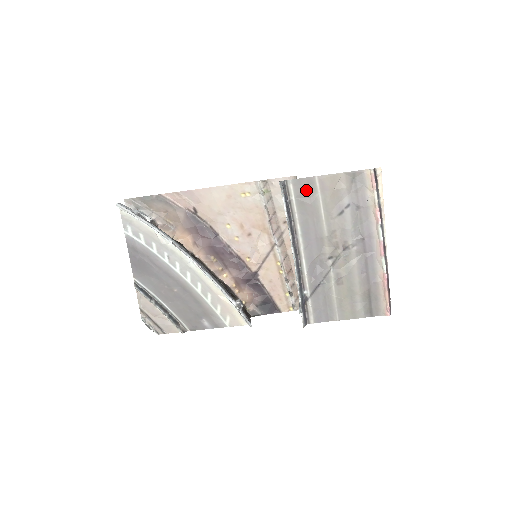
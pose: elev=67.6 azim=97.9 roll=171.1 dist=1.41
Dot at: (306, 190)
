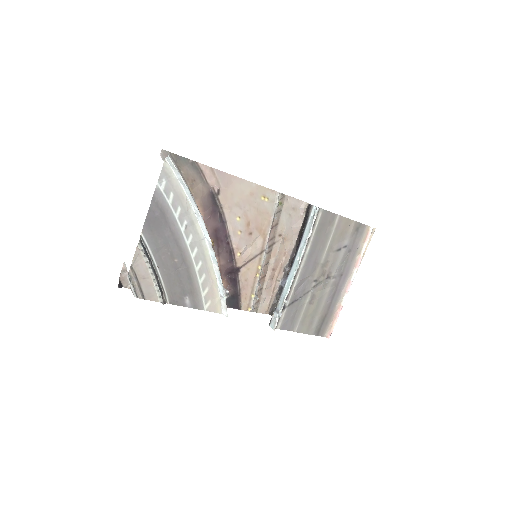
Dot at: (327, 222)
